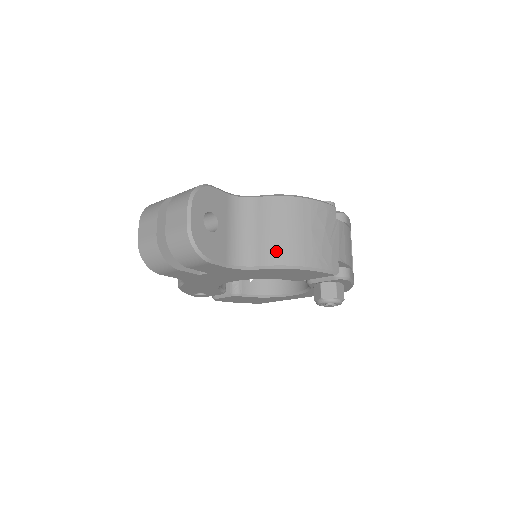
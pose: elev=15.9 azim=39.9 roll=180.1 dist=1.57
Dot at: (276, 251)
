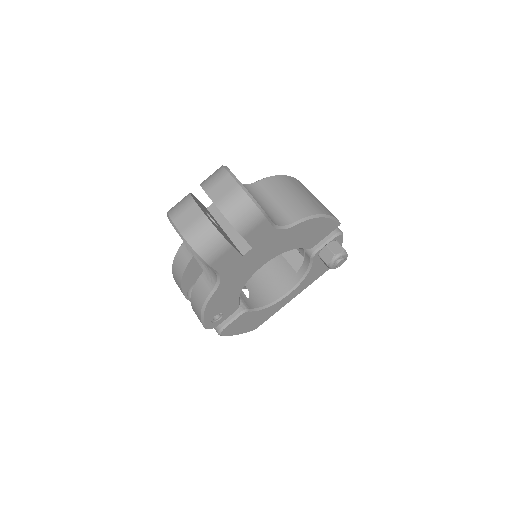
Dot at: (299, 208)
